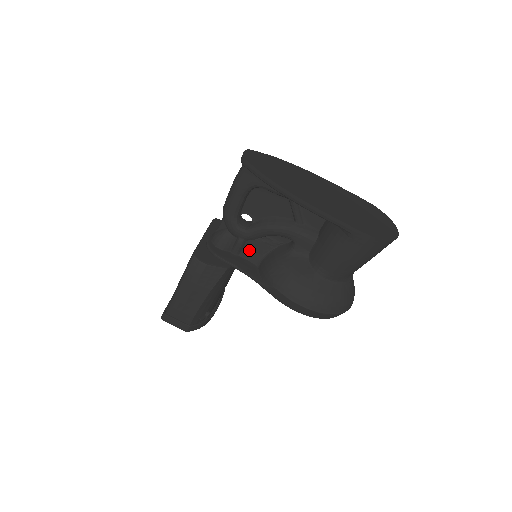
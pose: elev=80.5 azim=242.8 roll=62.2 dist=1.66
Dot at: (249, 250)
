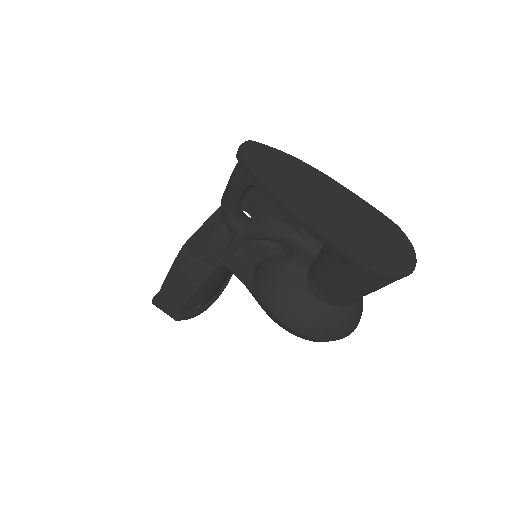
Dot at: (246, 250)
